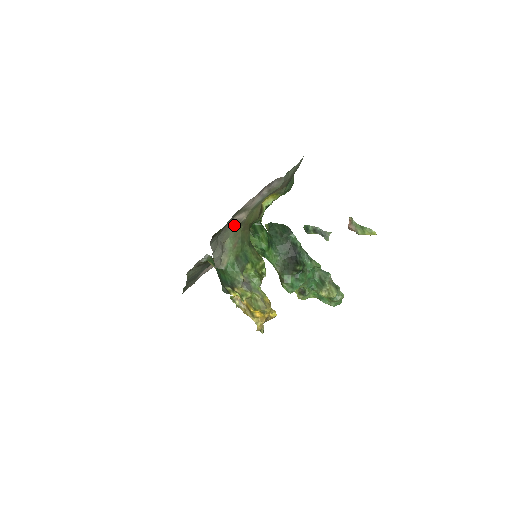
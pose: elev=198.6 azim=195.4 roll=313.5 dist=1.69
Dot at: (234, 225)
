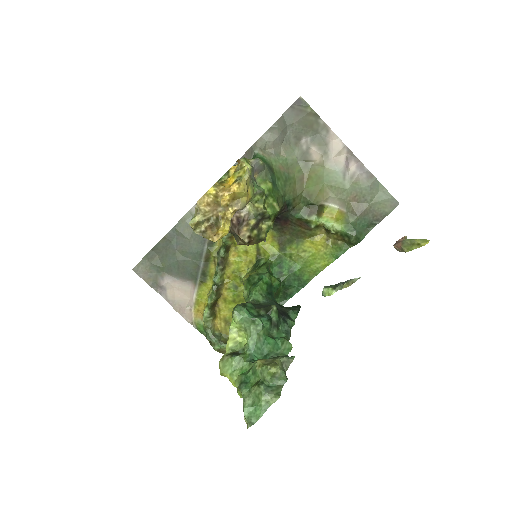
Dot at: (302, 157)
